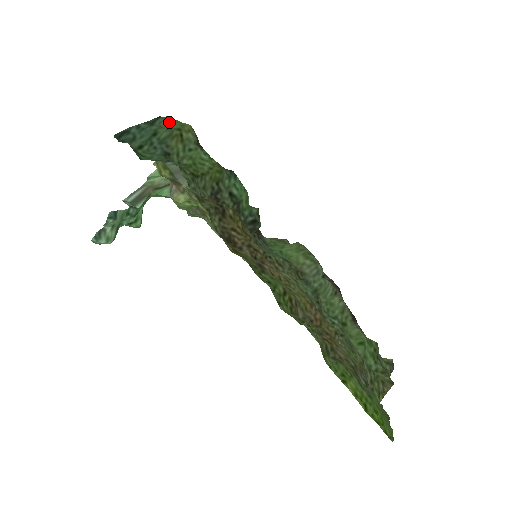
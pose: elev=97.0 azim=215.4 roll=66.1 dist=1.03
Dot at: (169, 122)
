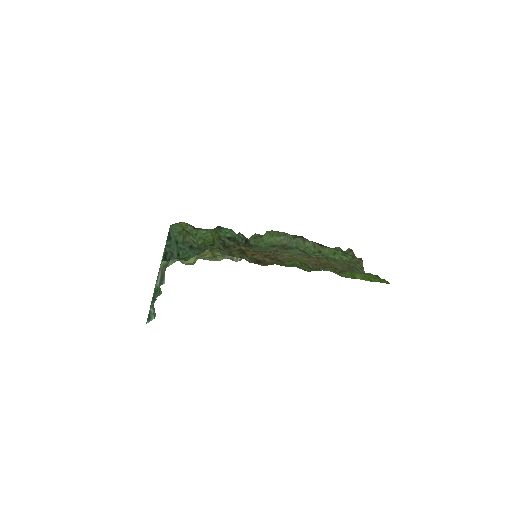
Dot at: (175, 230)
